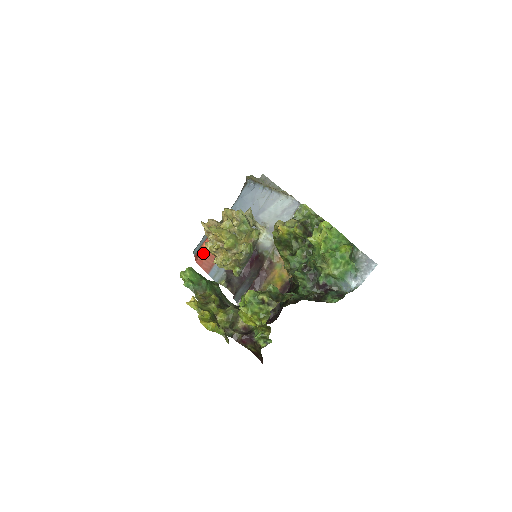
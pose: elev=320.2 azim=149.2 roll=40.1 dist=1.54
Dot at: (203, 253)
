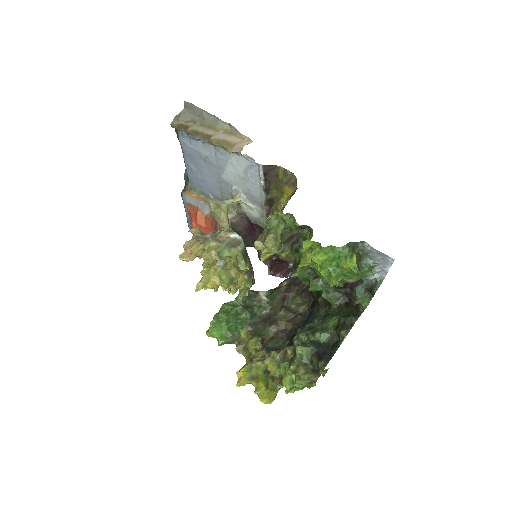
Dot at: occluded
